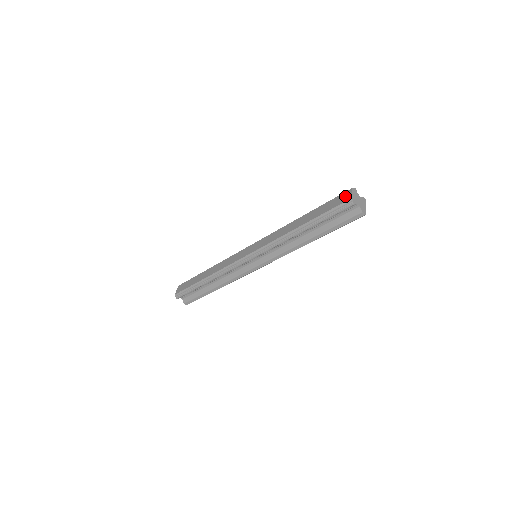
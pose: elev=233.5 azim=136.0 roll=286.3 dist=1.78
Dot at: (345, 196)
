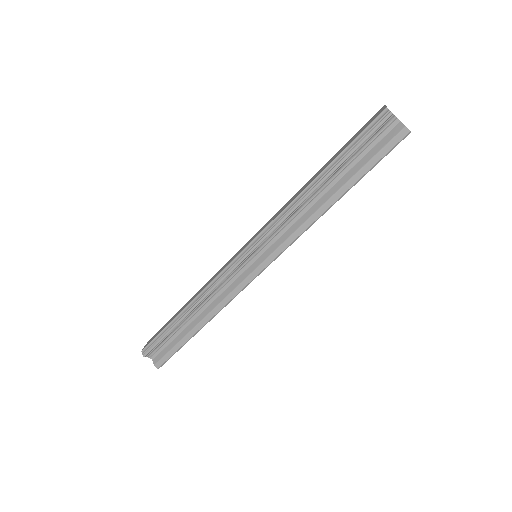
Dot at: (376, 114)
